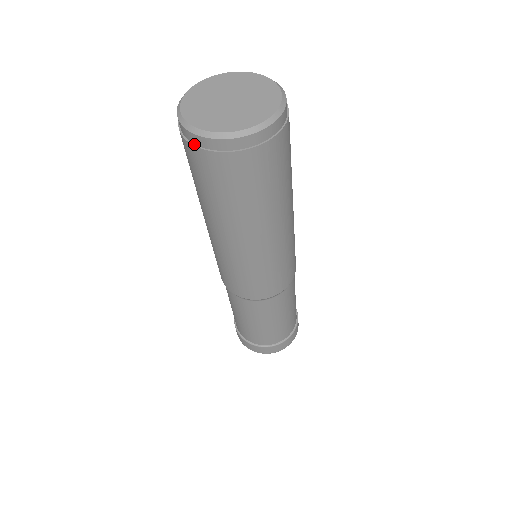
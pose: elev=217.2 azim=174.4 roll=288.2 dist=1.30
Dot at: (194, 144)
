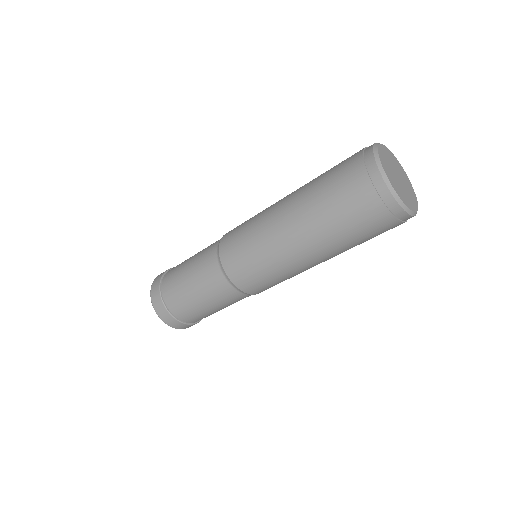
Dot at: (400, 219)
